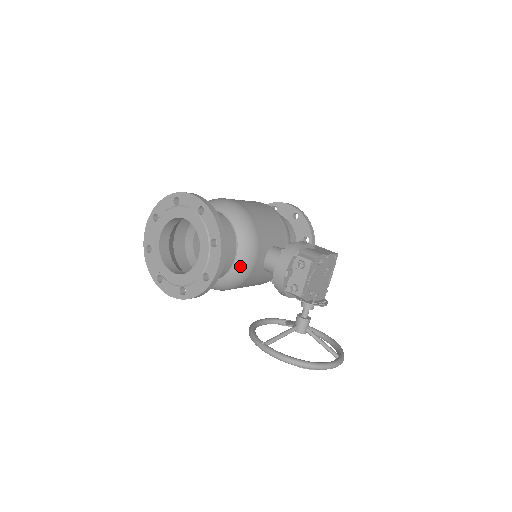
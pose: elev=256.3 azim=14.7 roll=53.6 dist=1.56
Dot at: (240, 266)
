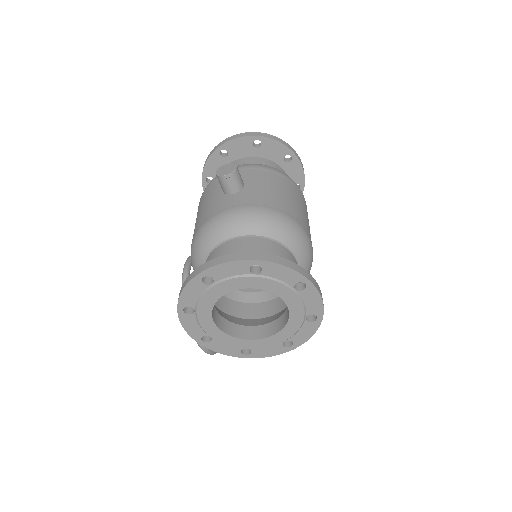
Dot at: occluded
